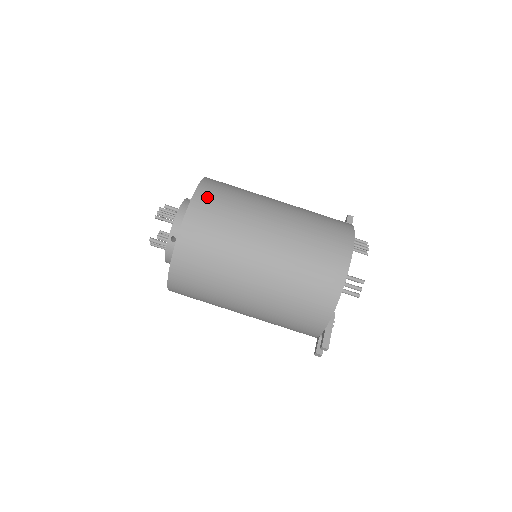
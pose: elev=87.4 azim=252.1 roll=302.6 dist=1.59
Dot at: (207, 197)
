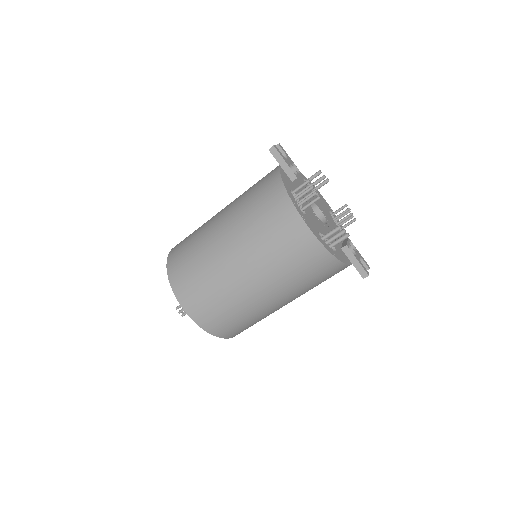
Dot at: (189, 300)
